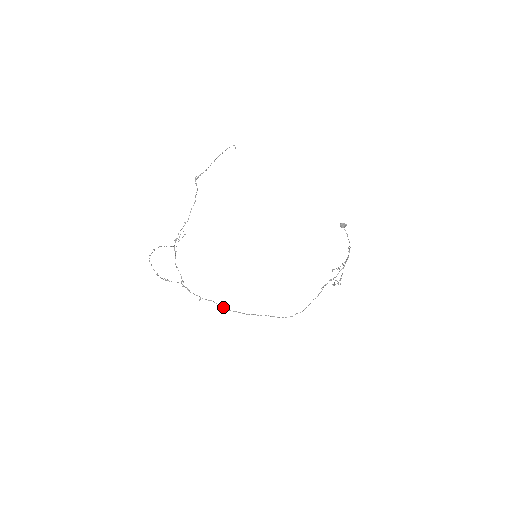
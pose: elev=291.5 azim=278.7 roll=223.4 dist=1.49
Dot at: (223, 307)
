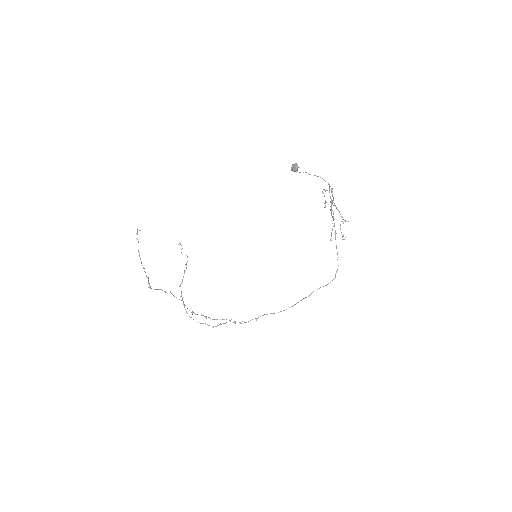
Dot at: occluded
